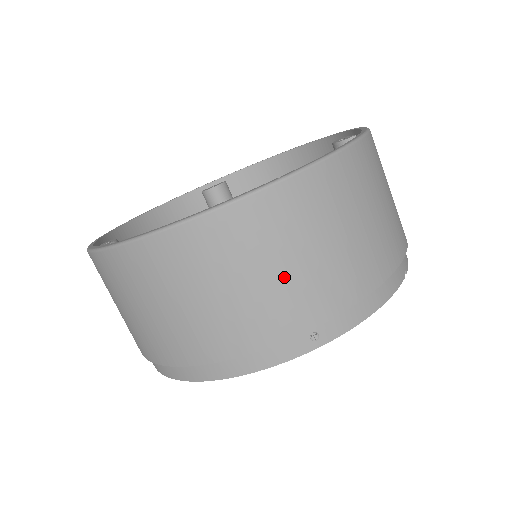
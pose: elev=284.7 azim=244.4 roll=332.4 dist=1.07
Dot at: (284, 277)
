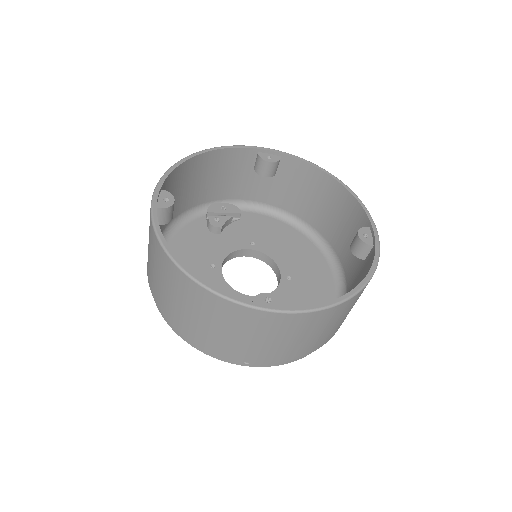
Dot at: (252, 342)
